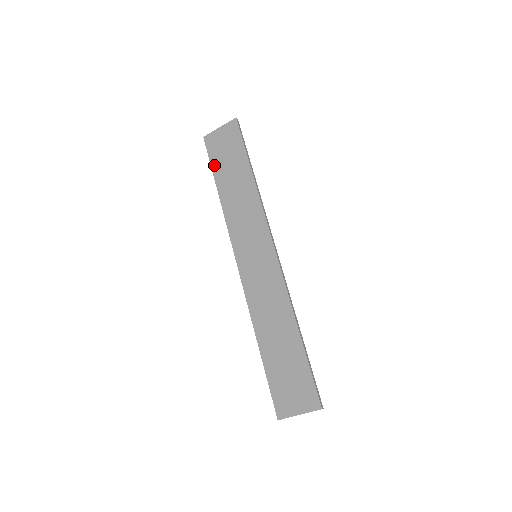
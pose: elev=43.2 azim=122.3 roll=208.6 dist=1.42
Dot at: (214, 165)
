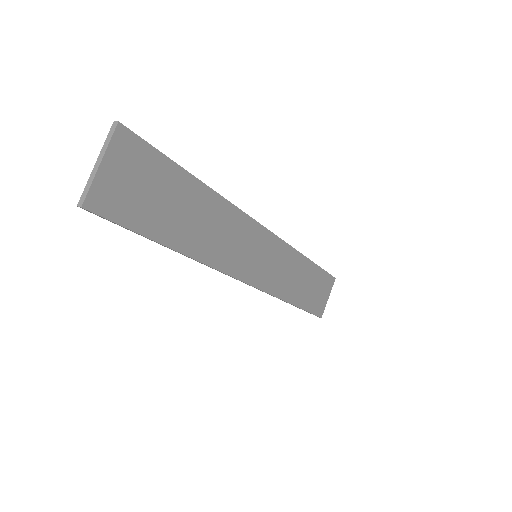
Dot at: occluded
